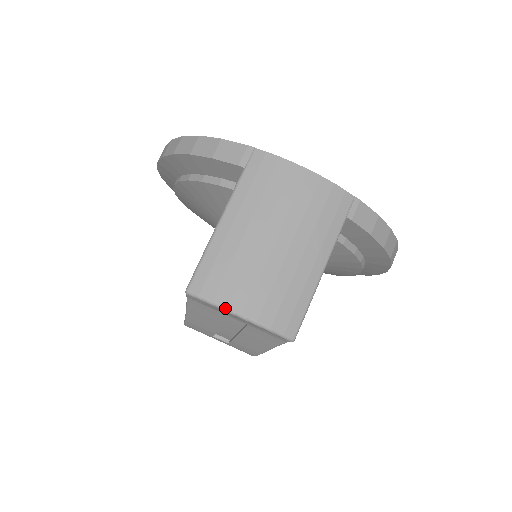
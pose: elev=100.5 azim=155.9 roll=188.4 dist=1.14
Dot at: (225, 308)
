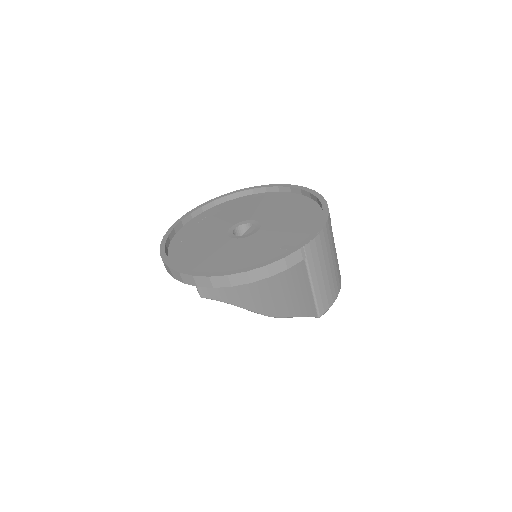
Dot at: occluded
